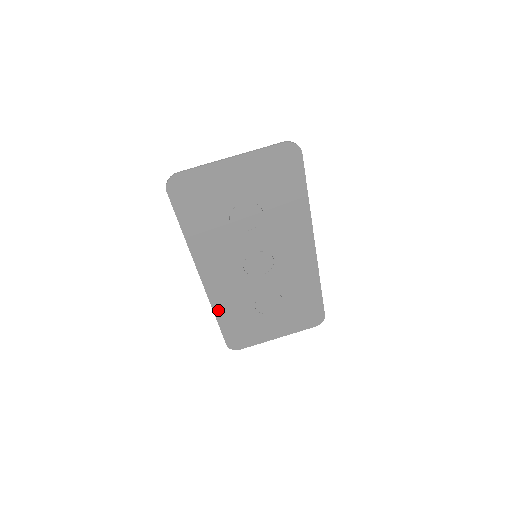
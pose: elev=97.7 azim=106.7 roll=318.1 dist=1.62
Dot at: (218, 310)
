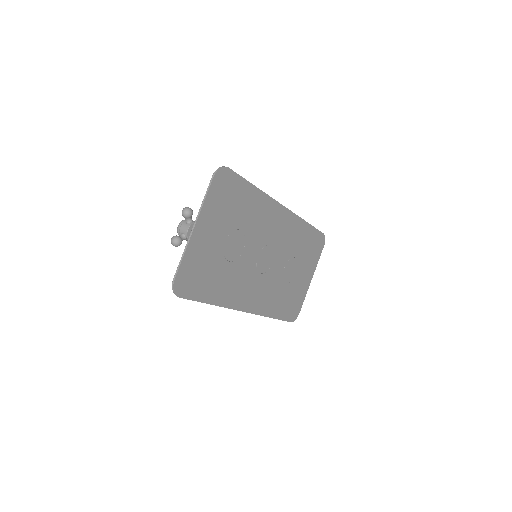
Dot at: (269, 313)
